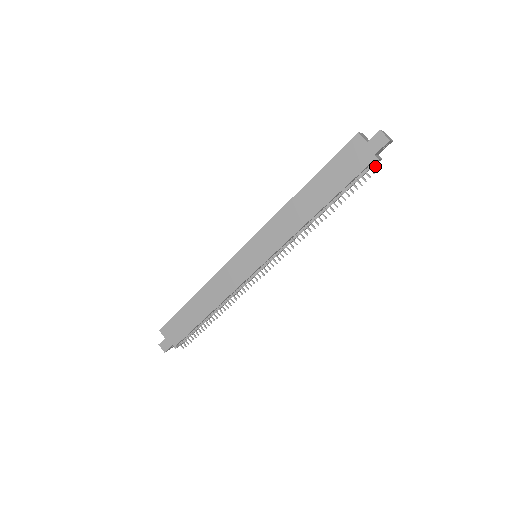
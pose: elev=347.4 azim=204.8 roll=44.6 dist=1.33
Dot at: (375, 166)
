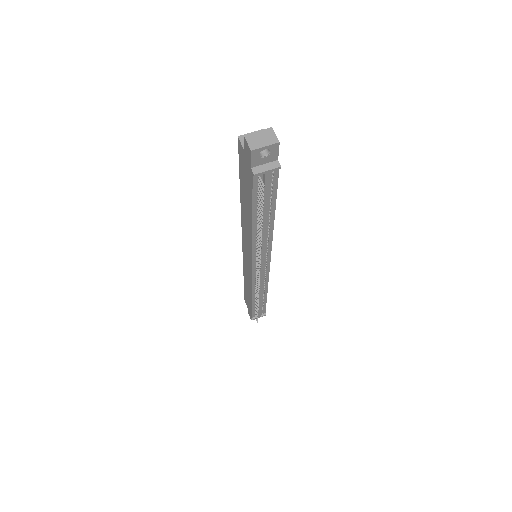
Dot at: (260, 181)
